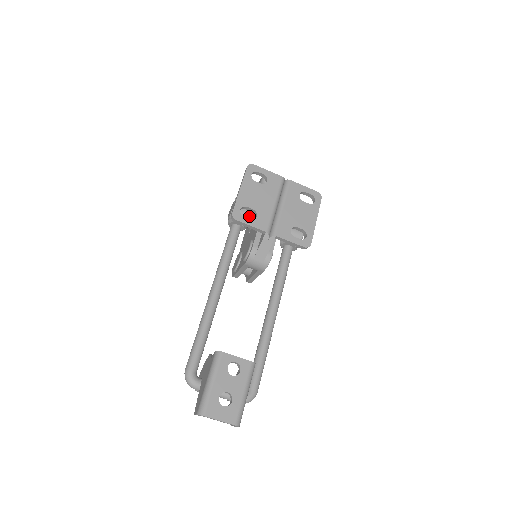
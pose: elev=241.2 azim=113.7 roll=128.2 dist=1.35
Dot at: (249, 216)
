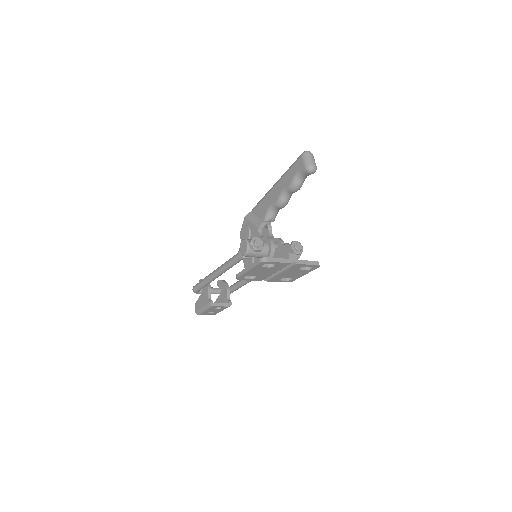
Dot at: occluded
